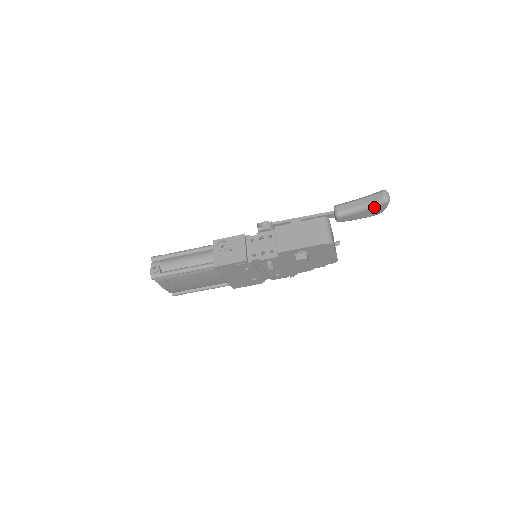
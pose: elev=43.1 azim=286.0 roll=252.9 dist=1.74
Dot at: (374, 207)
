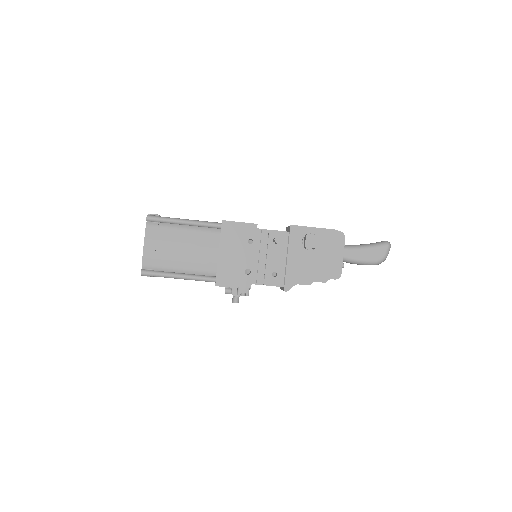
Dot at: (377, 246)
